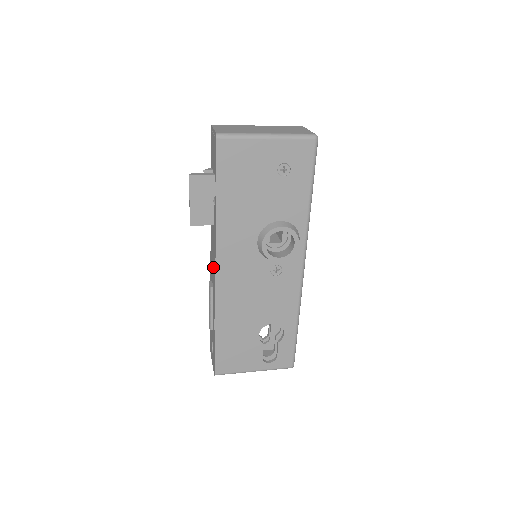
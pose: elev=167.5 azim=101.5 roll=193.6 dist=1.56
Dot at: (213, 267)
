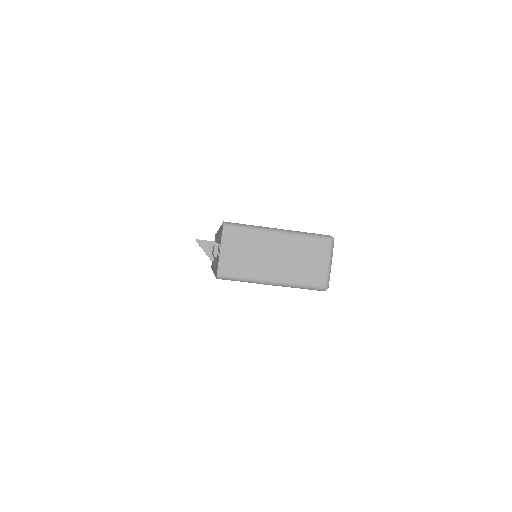
Dot at: occluded
